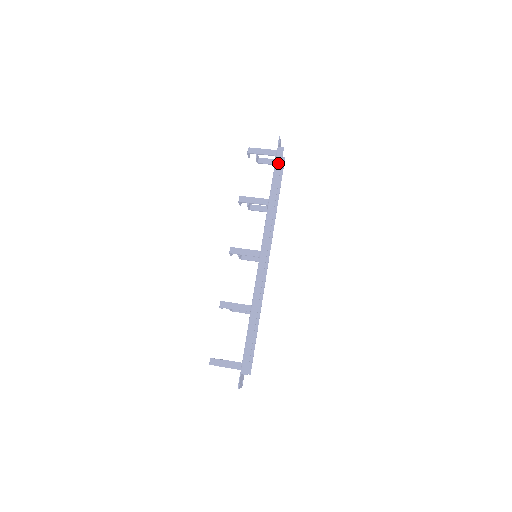
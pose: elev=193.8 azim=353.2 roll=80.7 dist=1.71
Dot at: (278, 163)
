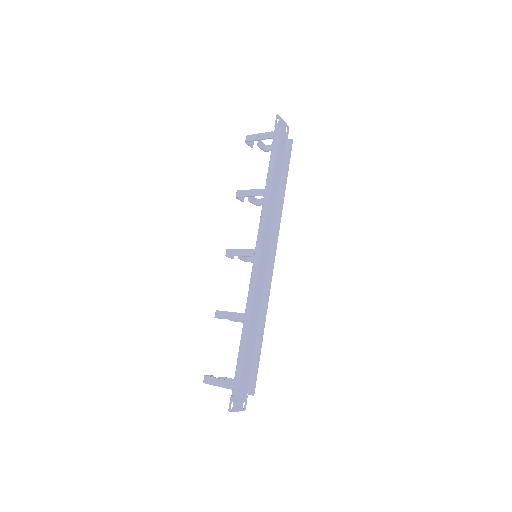
Dot at: (274, 145)
